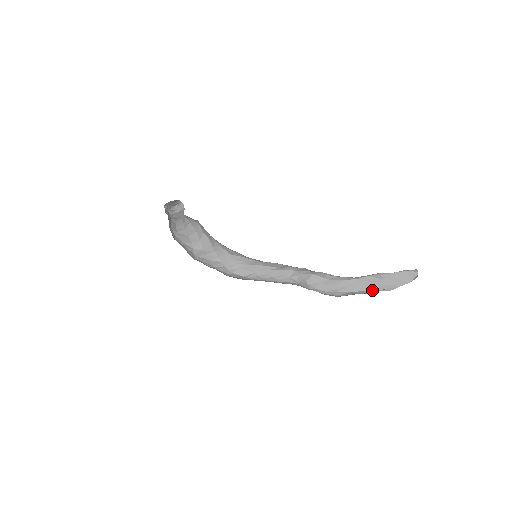
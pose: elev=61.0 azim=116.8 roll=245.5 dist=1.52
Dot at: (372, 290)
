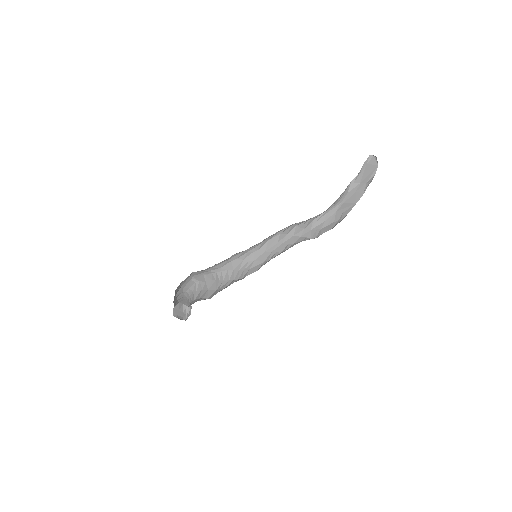
Dot at: (361, 196)
